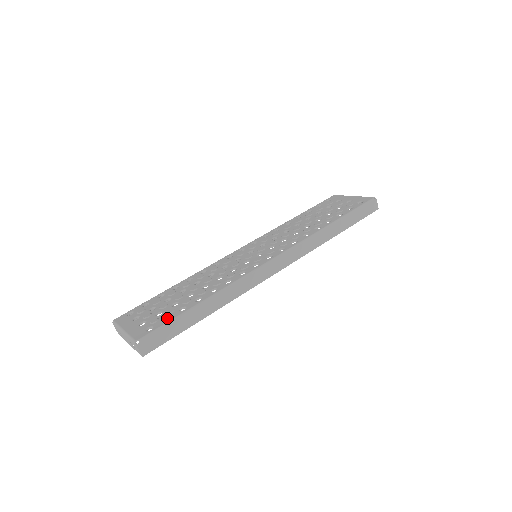
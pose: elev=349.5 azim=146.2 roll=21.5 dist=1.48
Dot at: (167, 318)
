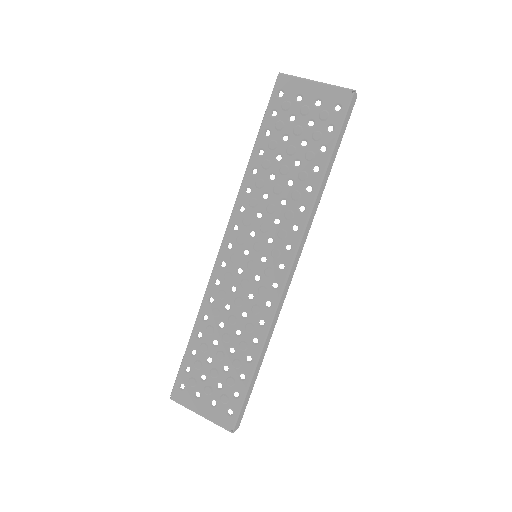
Dot at: (234, 391)
